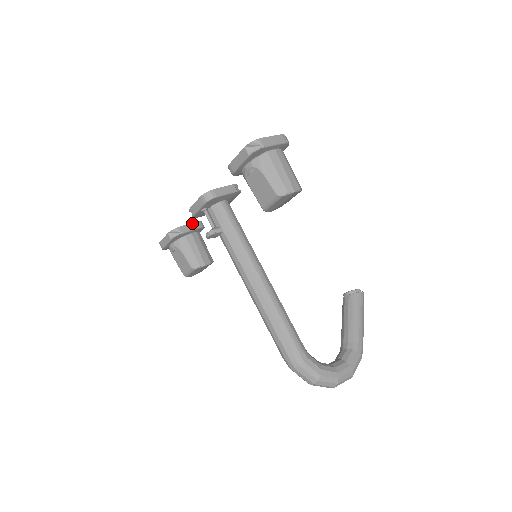
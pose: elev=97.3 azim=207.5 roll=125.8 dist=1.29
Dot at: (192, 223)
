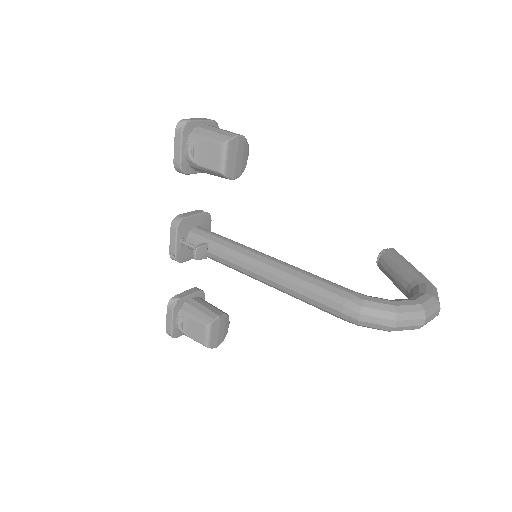
Dot at: (188, 290)
